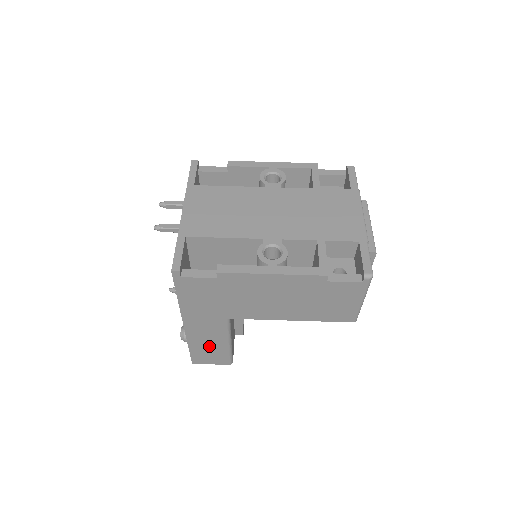
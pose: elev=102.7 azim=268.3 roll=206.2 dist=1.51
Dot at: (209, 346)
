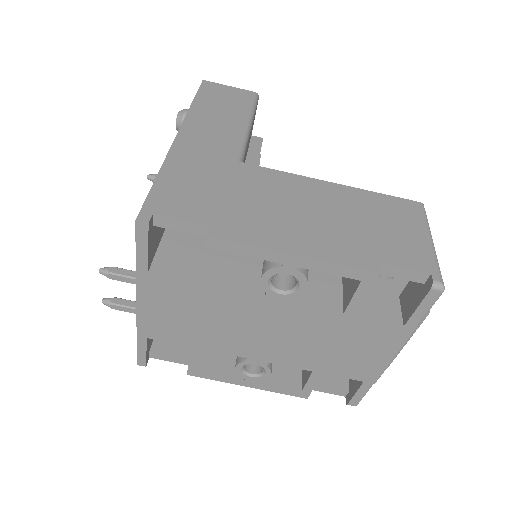
Dot at: occluded
